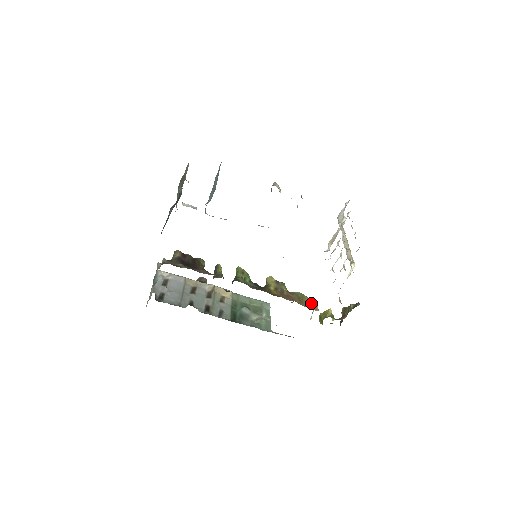
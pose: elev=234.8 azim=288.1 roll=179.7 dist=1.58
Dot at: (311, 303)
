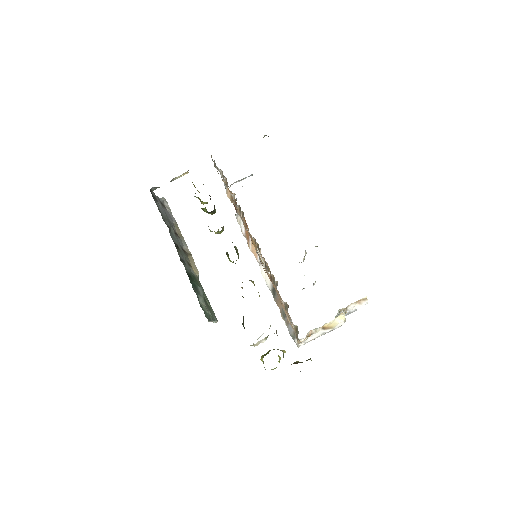
Dot at: occluded
